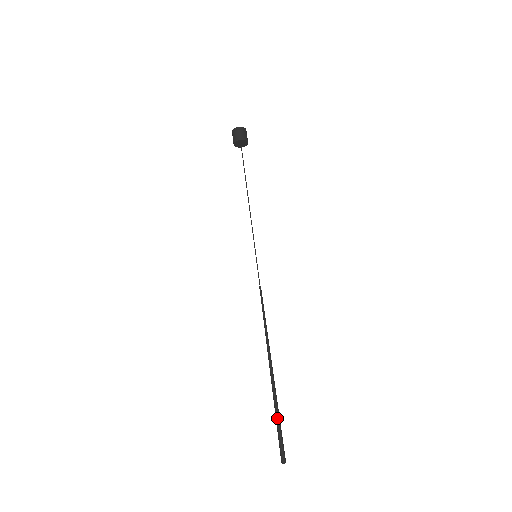
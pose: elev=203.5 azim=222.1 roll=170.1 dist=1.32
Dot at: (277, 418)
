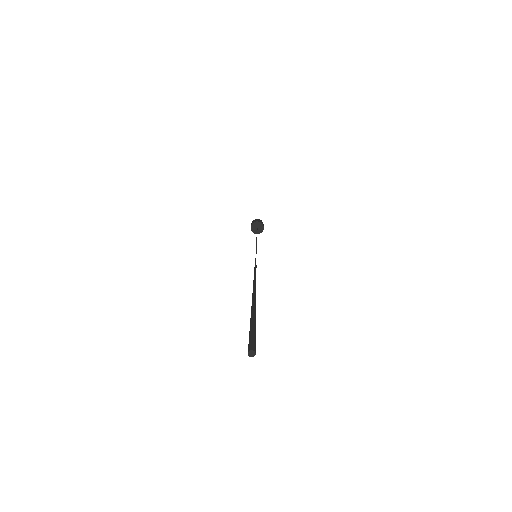
Dot at: (255, 321)
